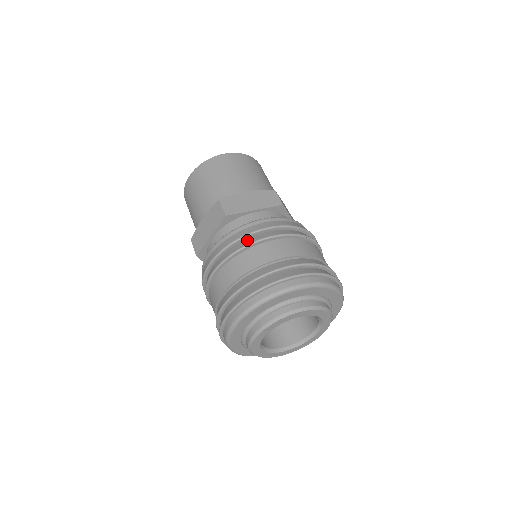
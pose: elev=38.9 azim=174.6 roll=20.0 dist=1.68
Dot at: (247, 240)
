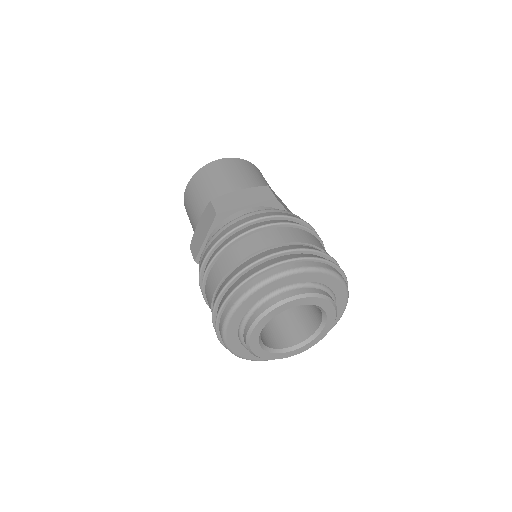
Dot at: (299, 223)
